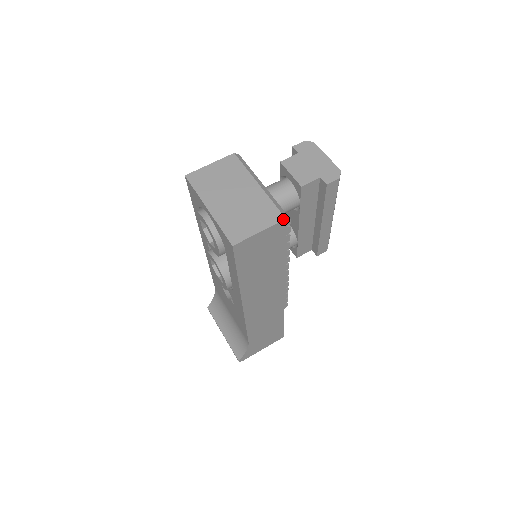
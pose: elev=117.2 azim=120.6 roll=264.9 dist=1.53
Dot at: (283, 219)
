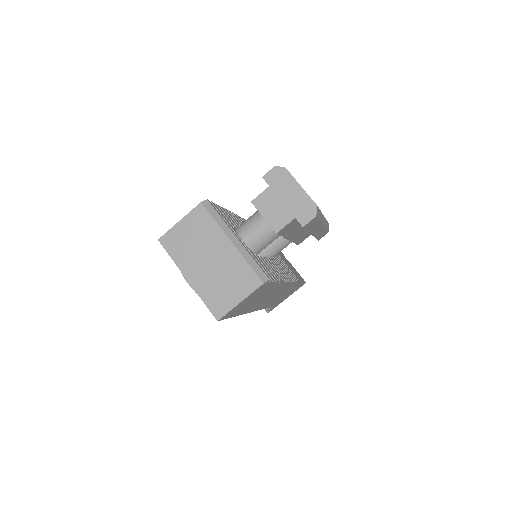
Dot at: (261, 284)
